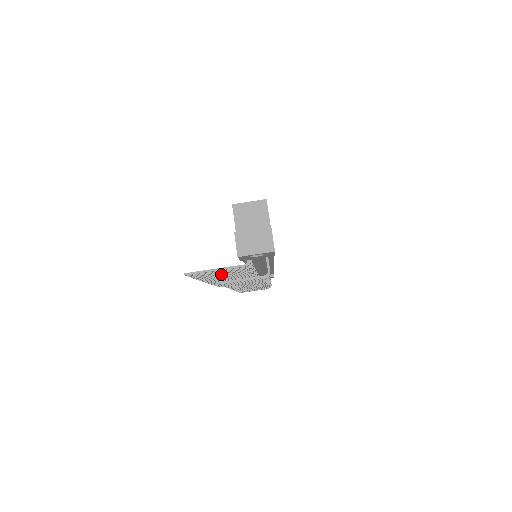
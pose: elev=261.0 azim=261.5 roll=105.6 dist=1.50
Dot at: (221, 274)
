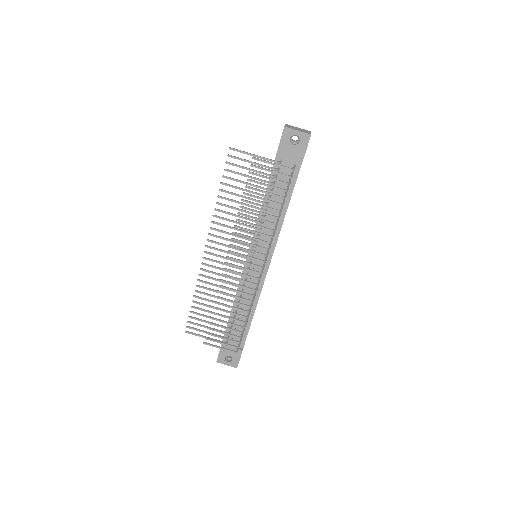
Dot at: (242, 196)
